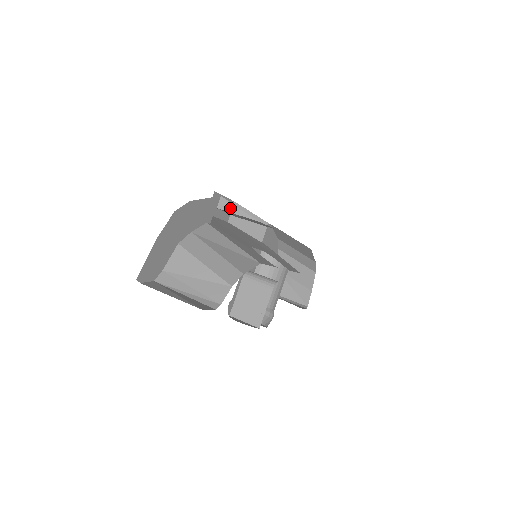
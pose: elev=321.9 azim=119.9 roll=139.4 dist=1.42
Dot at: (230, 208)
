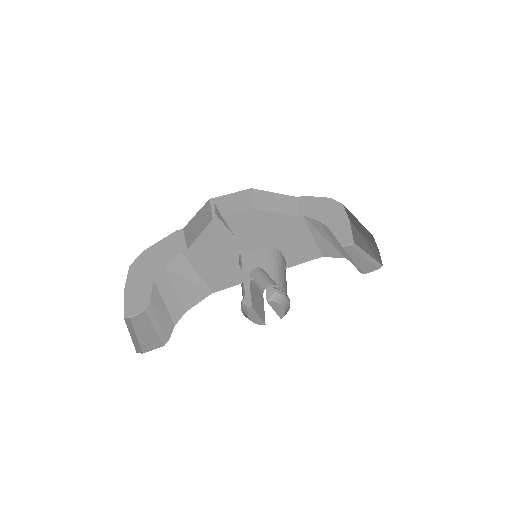
Dot at: (220, 216)
